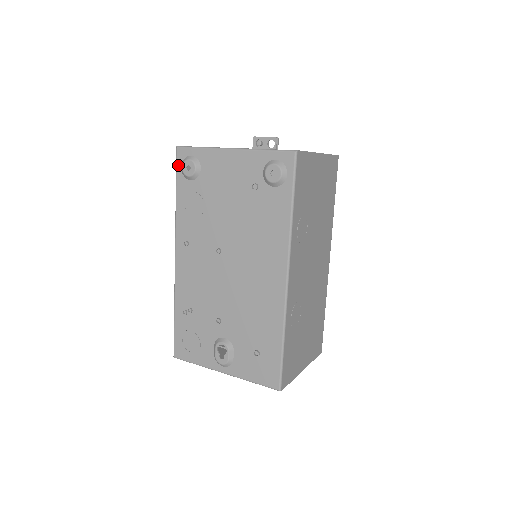
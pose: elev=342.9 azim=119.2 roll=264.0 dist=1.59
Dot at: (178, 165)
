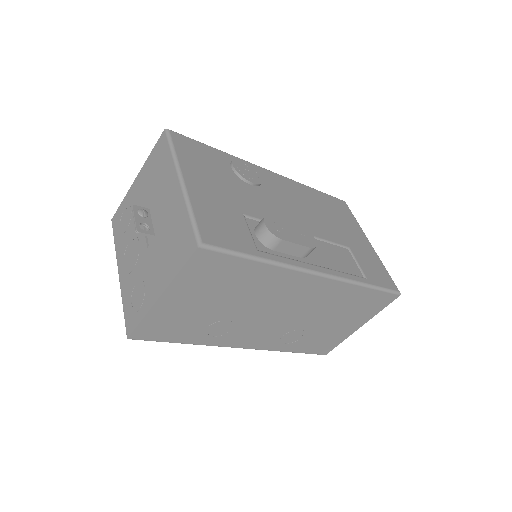
Dot at: occluded
